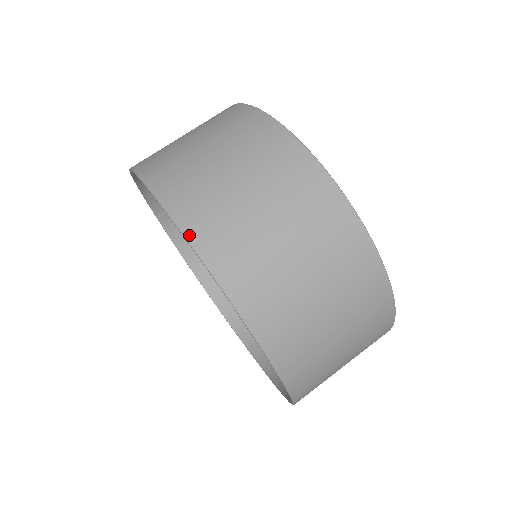
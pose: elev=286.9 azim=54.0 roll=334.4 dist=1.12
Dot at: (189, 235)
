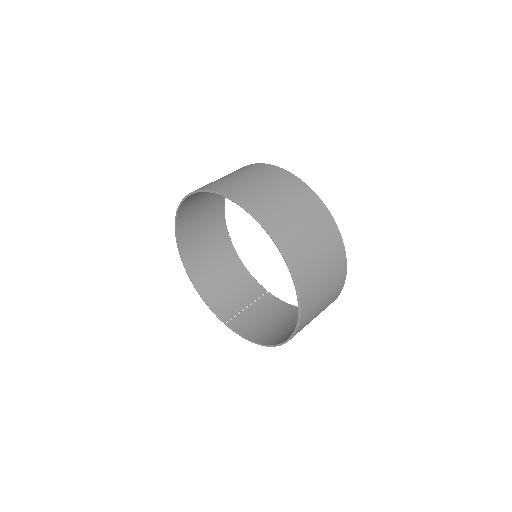
Dot at: (180, 205)
